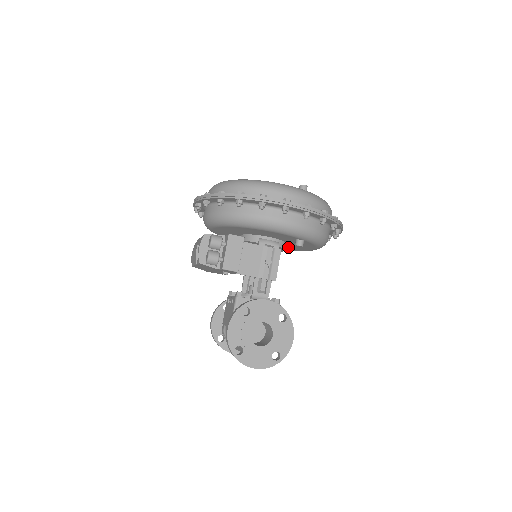
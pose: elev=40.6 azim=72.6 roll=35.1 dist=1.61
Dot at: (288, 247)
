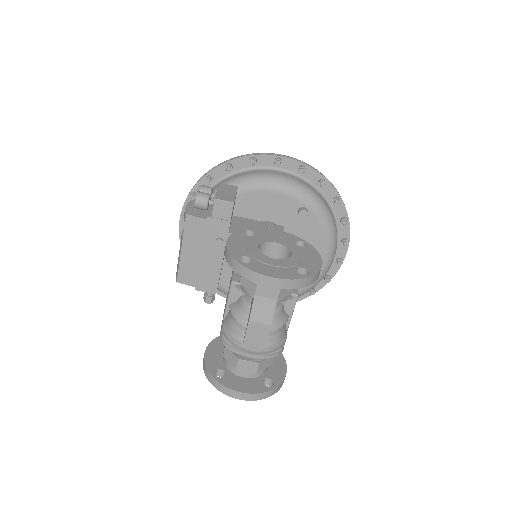
Dot at: occluded
